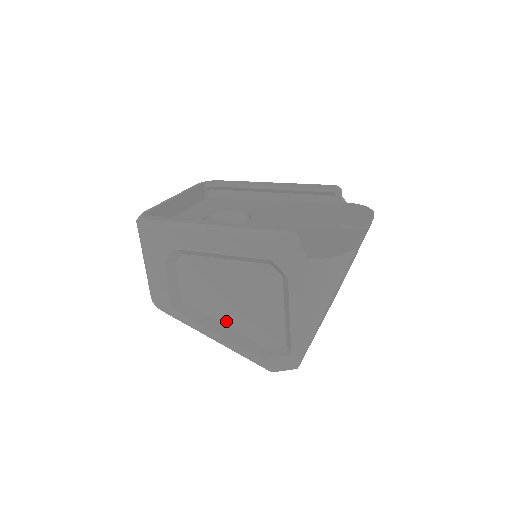
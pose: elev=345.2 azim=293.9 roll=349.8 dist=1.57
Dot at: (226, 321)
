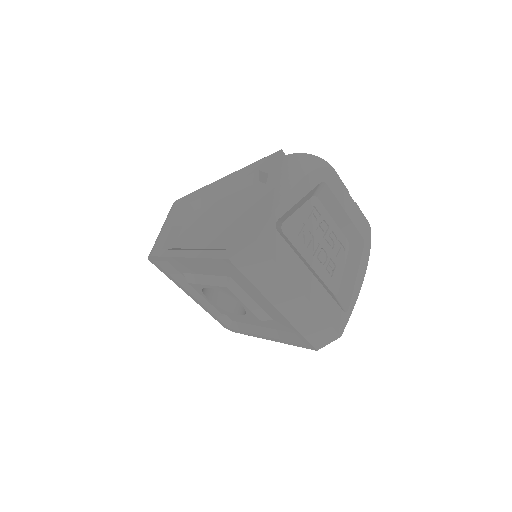
Dot at: (204, 244)
